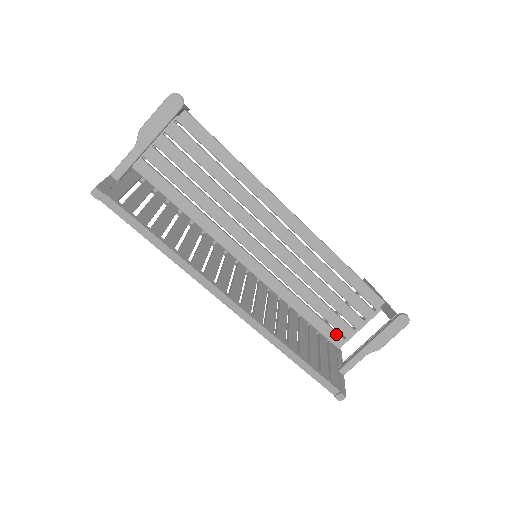
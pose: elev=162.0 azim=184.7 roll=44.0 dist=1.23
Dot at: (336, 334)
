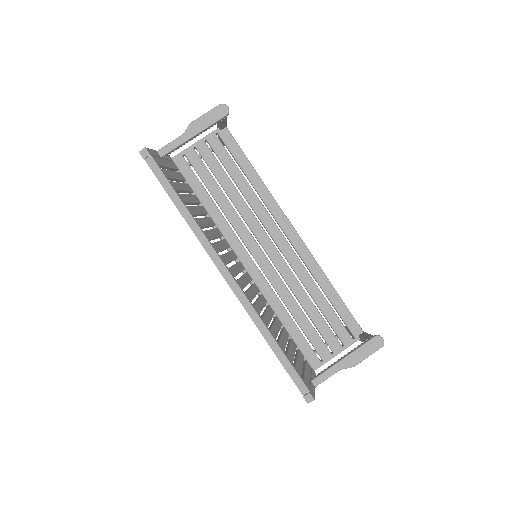
Dot at: (314, 354)
